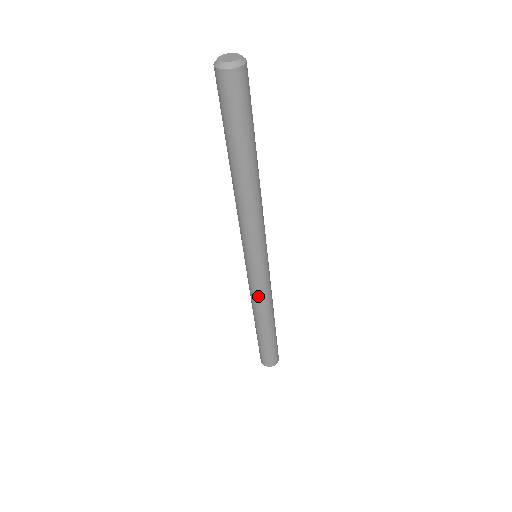
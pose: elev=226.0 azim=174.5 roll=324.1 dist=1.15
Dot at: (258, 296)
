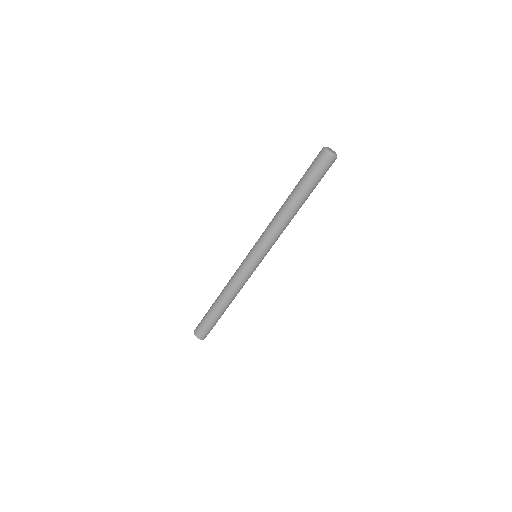
Dot at: (237, 281)
